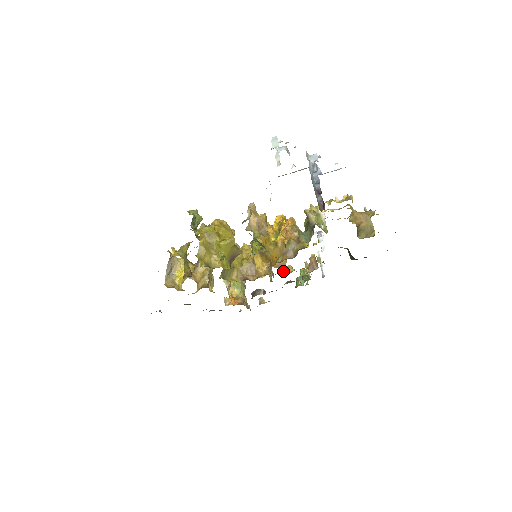
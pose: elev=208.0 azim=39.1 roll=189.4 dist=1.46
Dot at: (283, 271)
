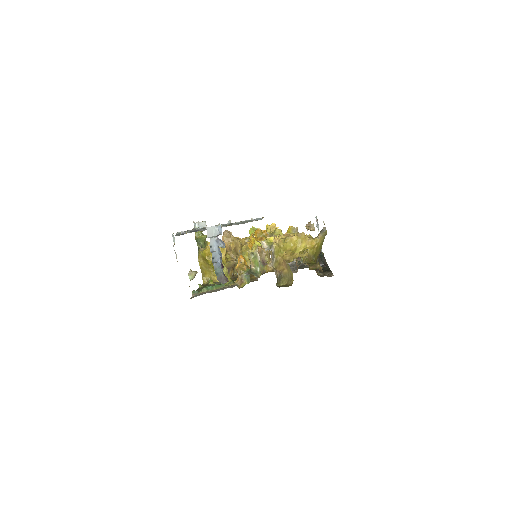
Dot at: occluded
